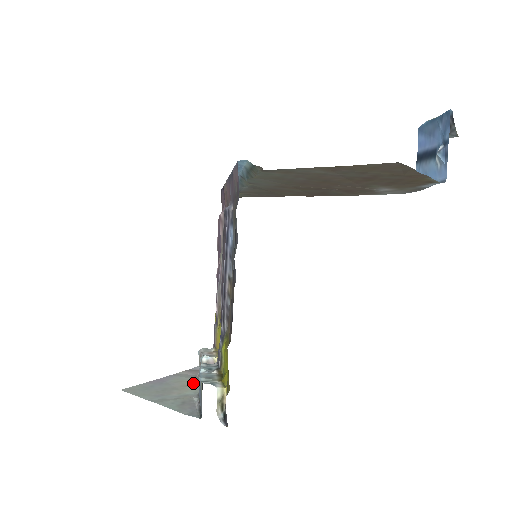
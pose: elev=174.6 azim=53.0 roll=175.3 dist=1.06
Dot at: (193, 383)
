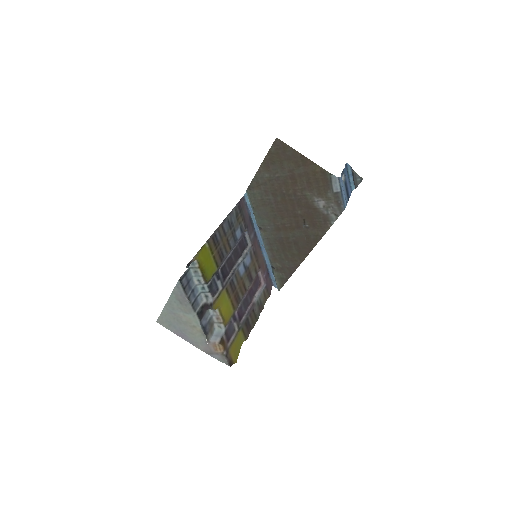
Dot at: (199, 330)
